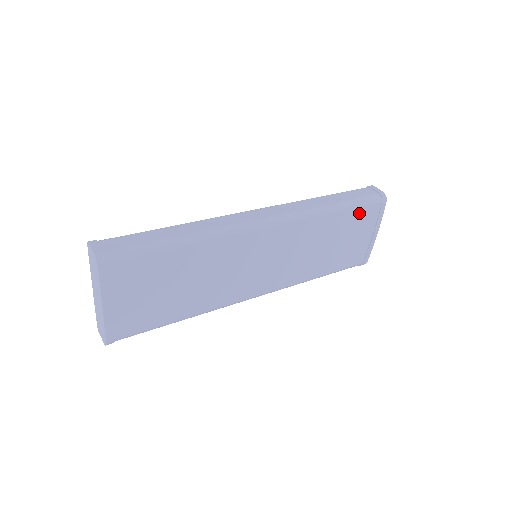
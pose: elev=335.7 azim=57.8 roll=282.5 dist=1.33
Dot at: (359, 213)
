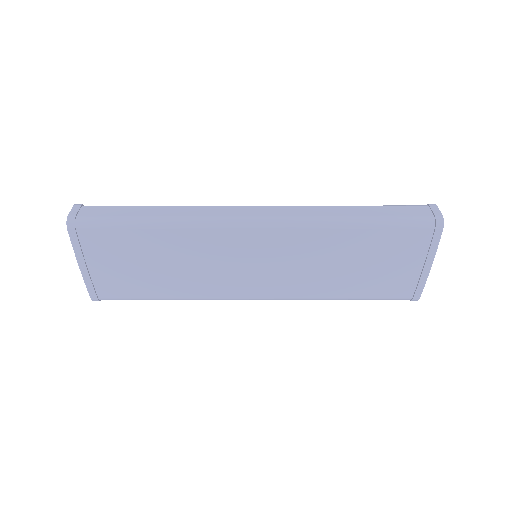
Dot at: (395, 235)
